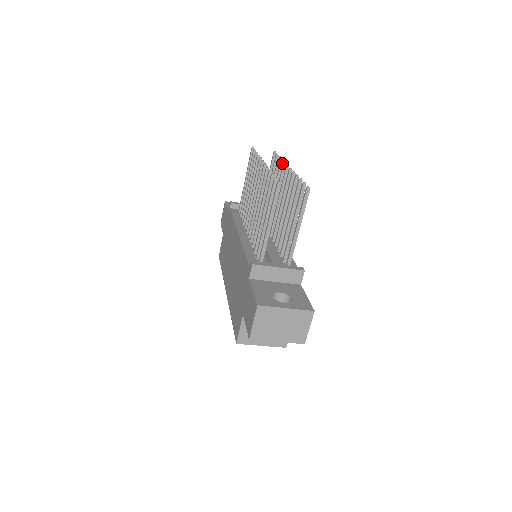
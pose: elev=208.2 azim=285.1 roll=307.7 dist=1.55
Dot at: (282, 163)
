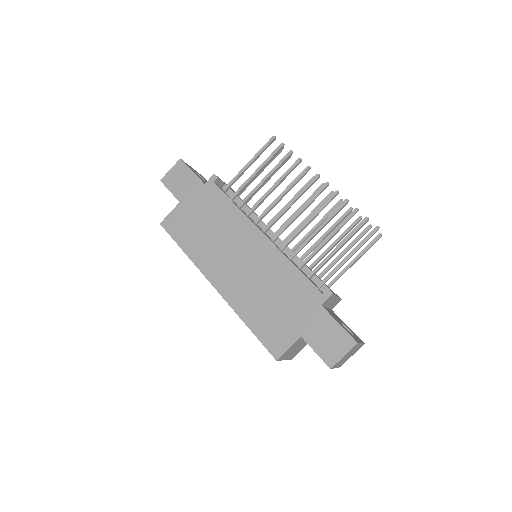
Dot at: occluded
